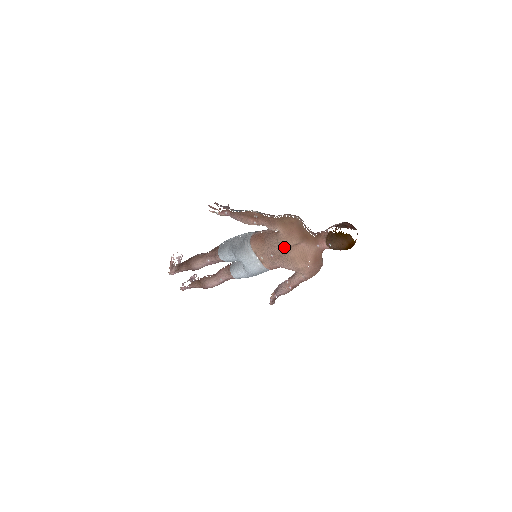
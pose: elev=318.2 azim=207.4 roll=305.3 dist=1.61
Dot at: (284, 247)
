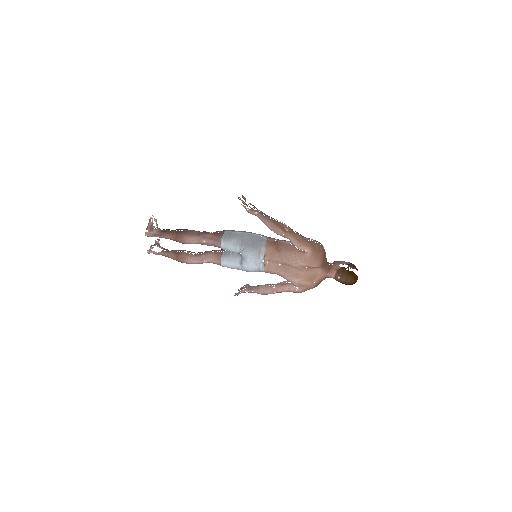
Dot at: (304, 266)
